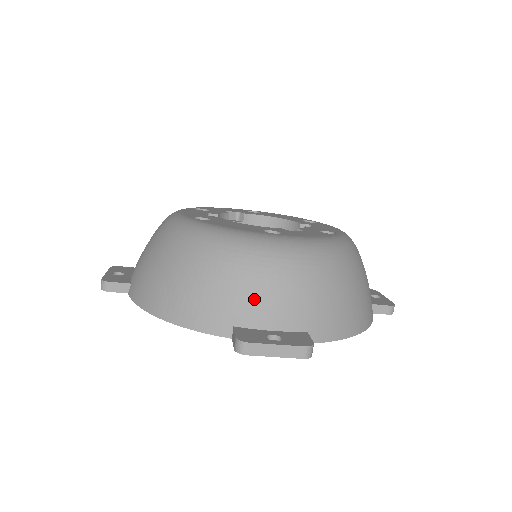
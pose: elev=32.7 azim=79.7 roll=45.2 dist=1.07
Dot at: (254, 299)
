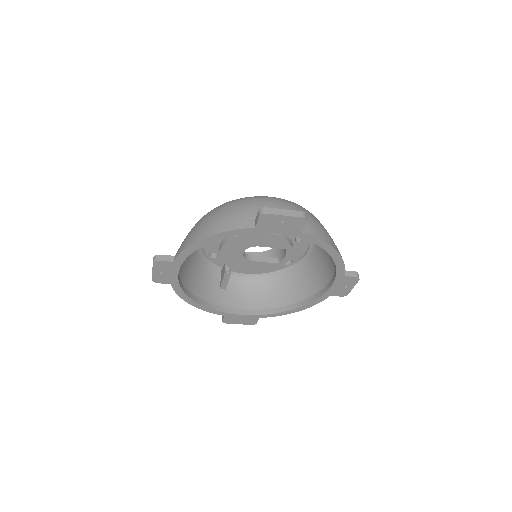
Dot at: occluded
